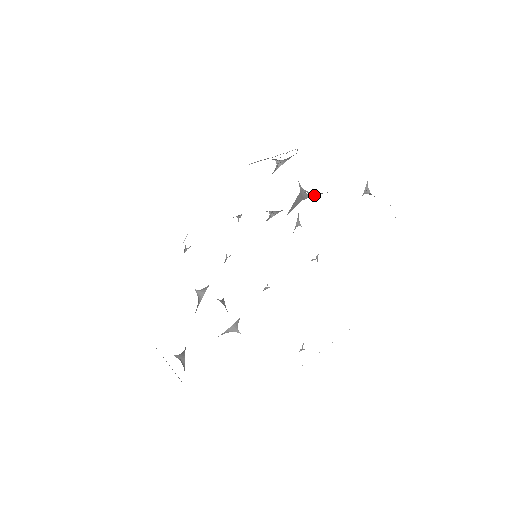
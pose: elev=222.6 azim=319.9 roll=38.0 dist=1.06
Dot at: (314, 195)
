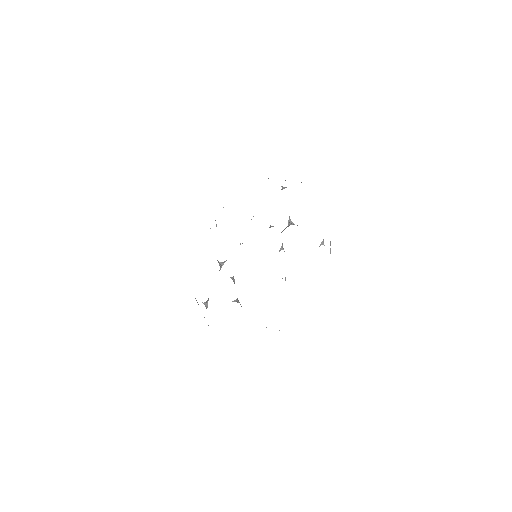
Dot at: occluded
